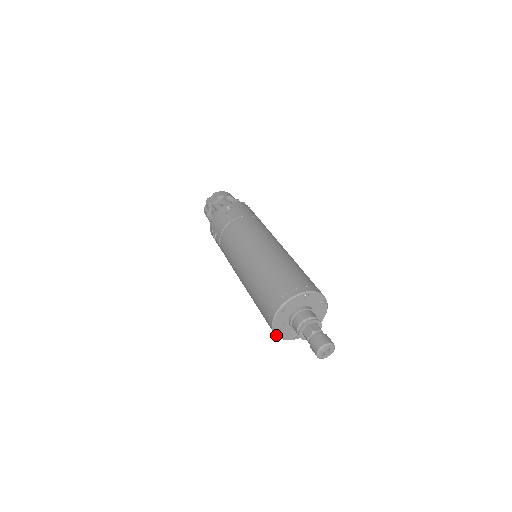
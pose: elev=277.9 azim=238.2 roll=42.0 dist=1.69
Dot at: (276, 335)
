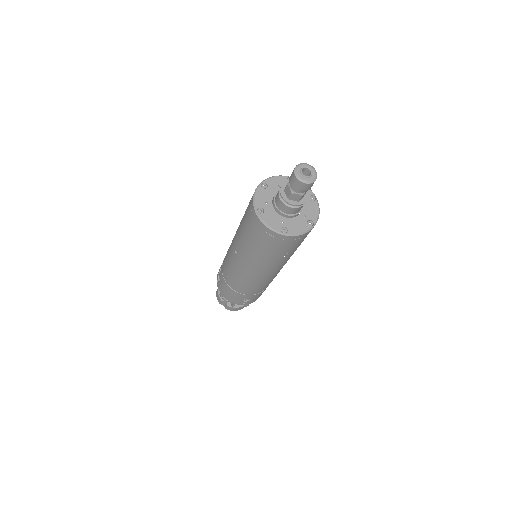
Dot at: (258, 216)
